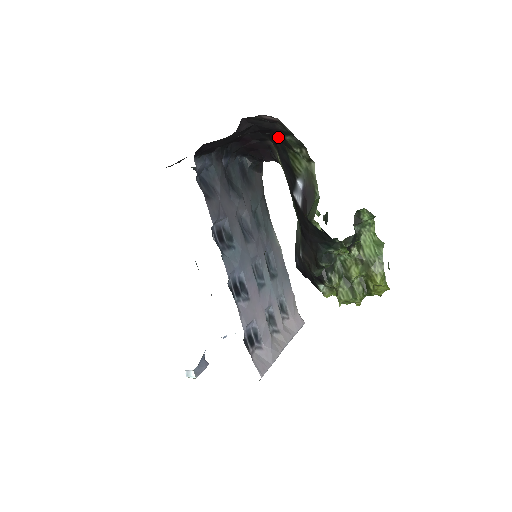
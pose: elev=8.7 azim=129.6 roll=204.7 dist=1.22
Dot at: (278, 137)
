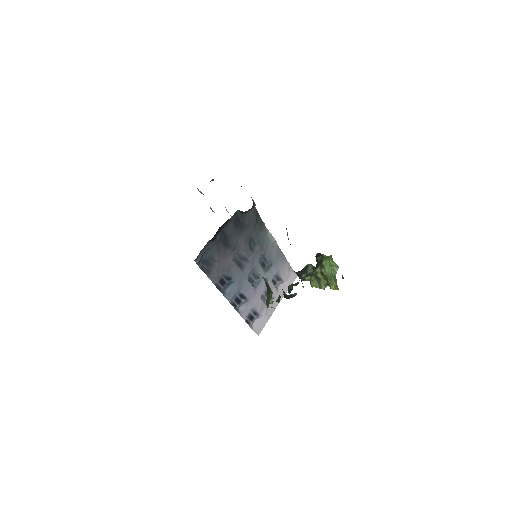
Dot at: occluded
